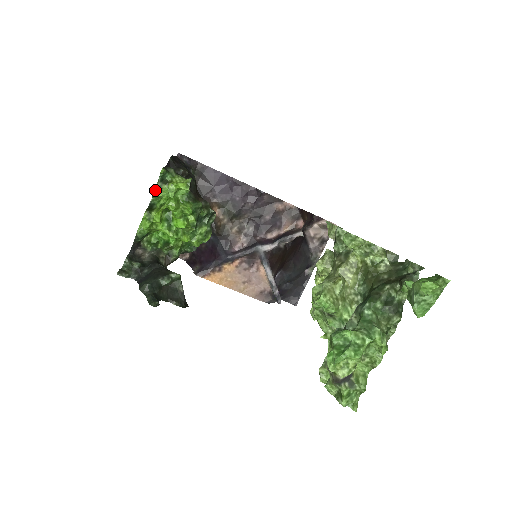
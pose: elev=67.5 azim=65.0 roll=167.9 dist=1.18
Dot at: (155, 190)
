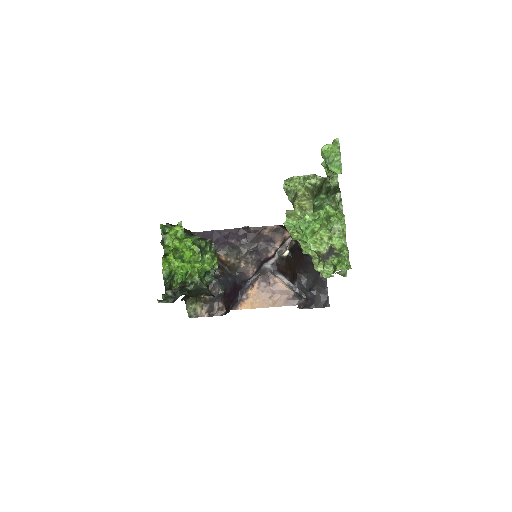
Dot at: (162, 241)
